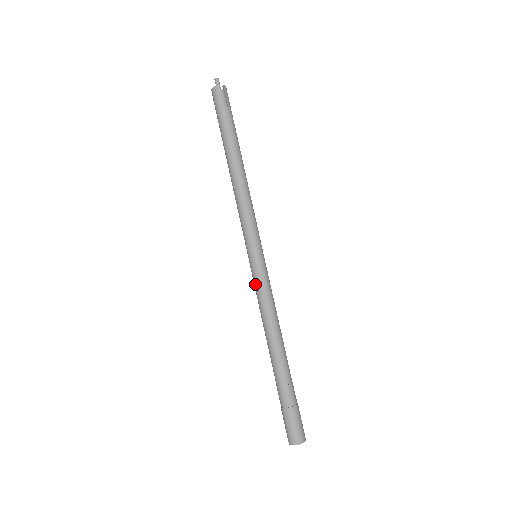
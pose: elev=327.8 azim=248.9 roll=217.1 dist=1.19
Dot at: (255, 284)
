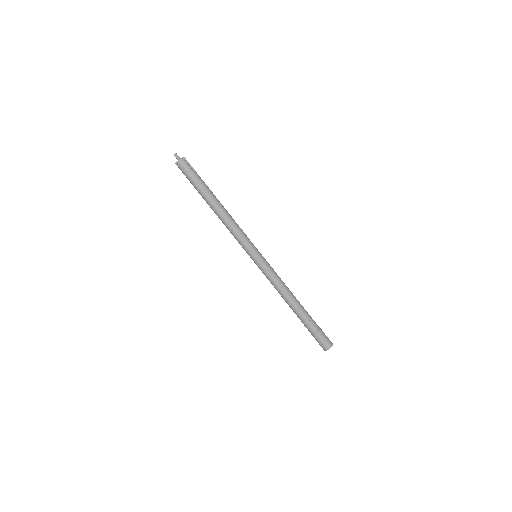
Dot at: (267, 271)
